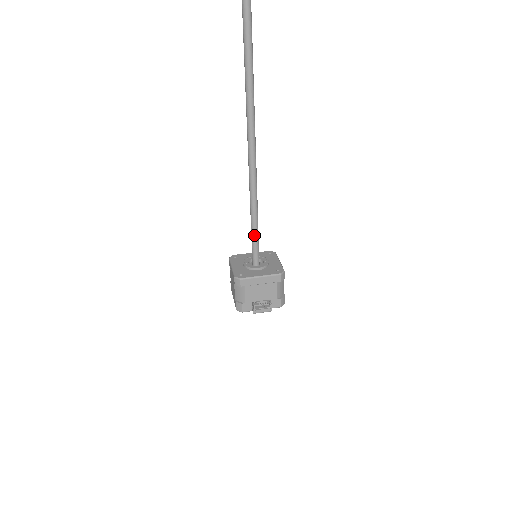
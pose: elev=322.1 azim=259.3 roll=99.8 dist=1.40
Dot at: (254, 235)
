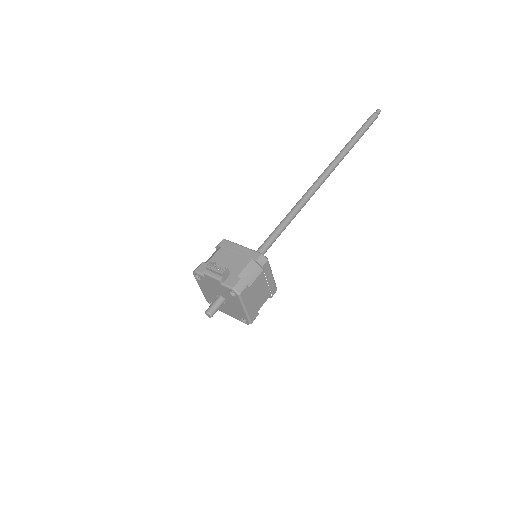
Dot at: (270, 236)
